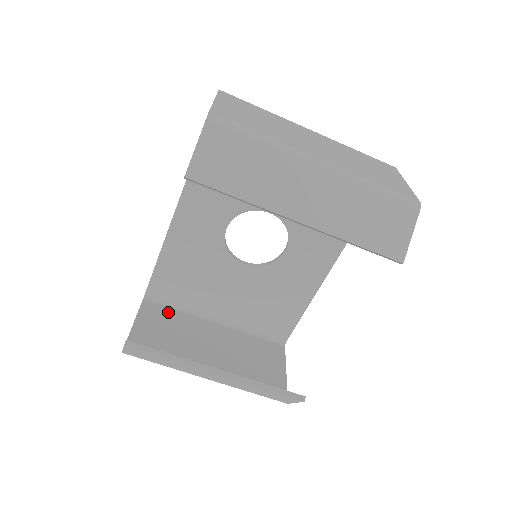
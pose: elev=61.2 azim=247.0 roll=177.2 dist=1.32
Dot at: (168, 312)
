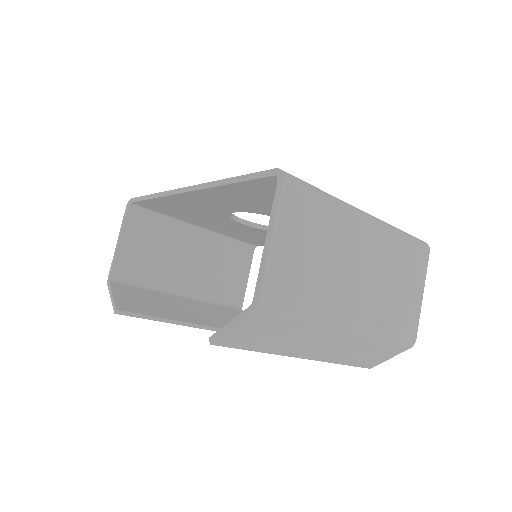
Dot at: (152, 222)
